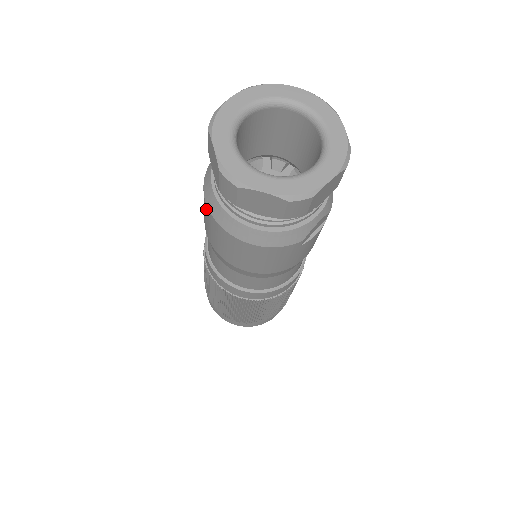
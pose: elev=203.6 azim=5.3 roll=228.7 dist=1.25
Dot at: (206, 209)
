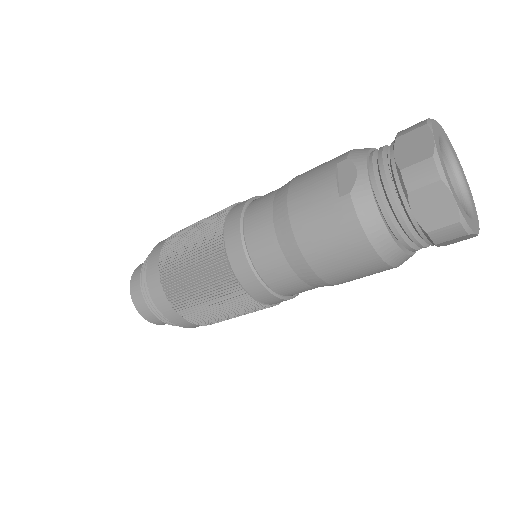
Dot at: (358, 242)
